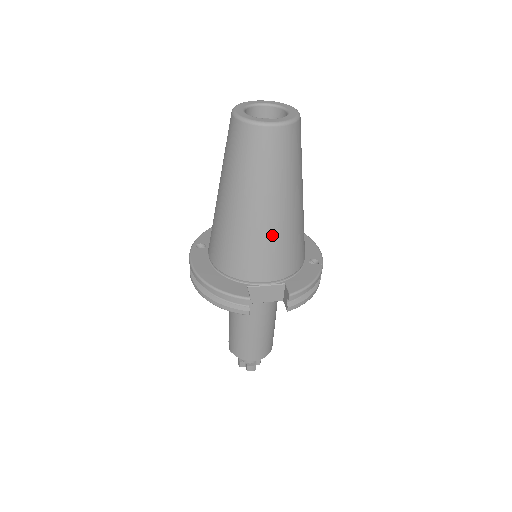
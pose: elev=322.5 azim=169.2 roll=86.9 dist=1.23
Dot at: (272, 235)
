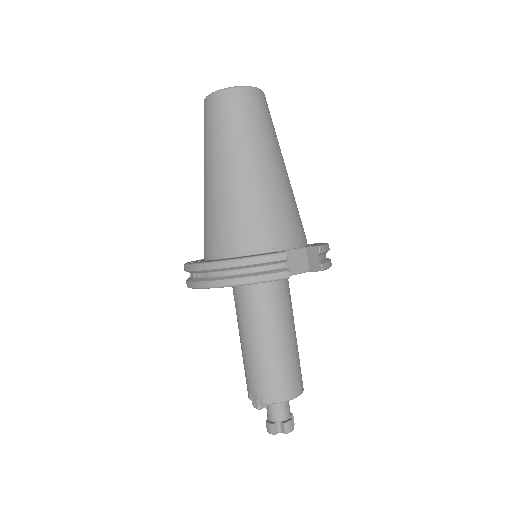
Dot at: (279, 191)
